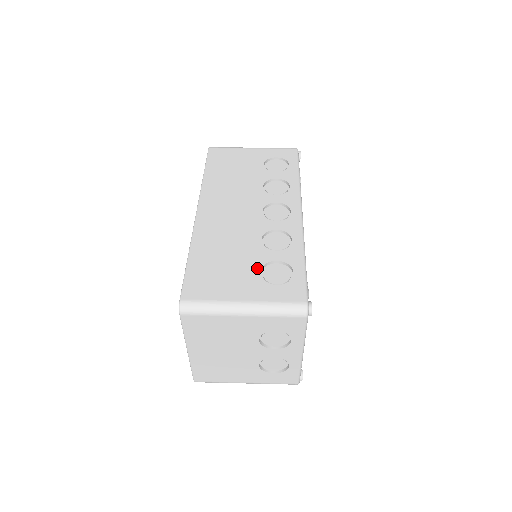
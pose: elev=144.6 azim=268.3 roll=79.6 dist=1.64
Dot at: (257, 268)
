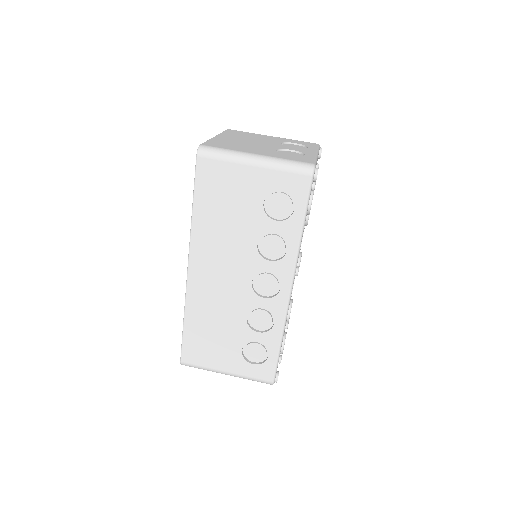
Dot at: (239, 346)
